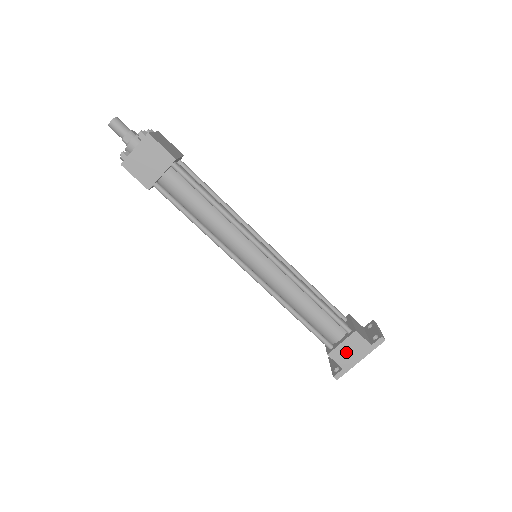
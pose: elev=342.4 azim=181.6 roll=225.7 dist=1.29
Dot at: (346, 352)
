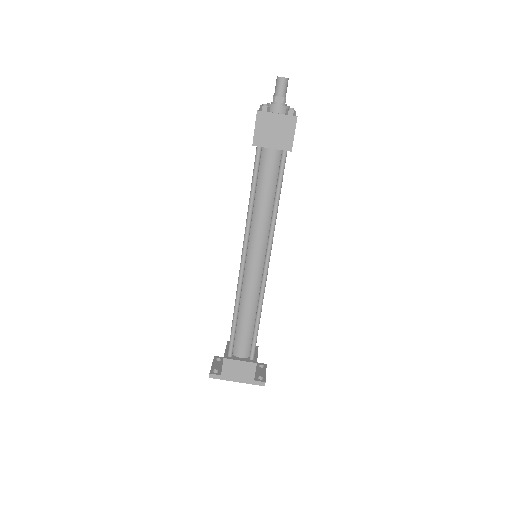
Dot at: (236, 368)
